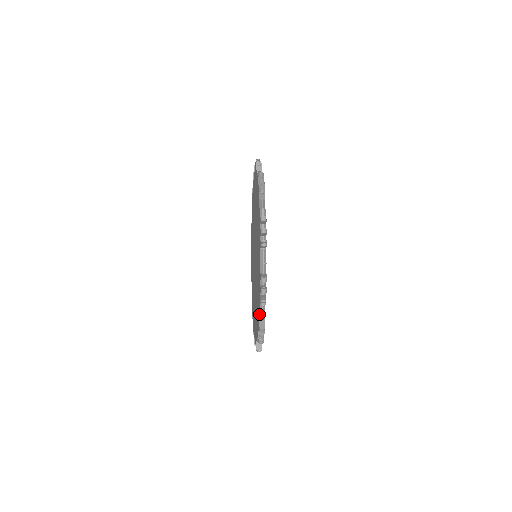
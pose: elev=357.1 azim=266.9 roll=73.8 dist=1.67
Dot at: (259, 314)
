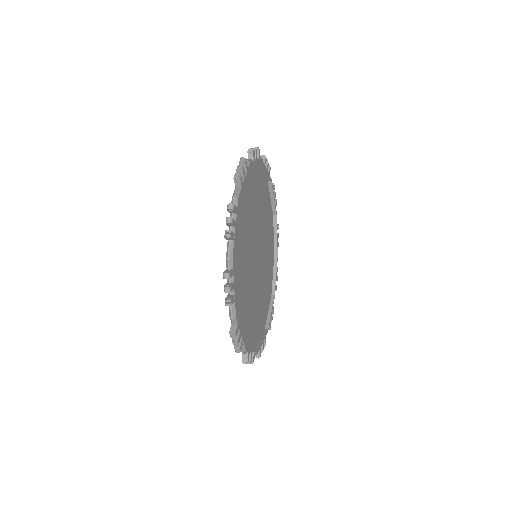
Dot at: (226, 259)
